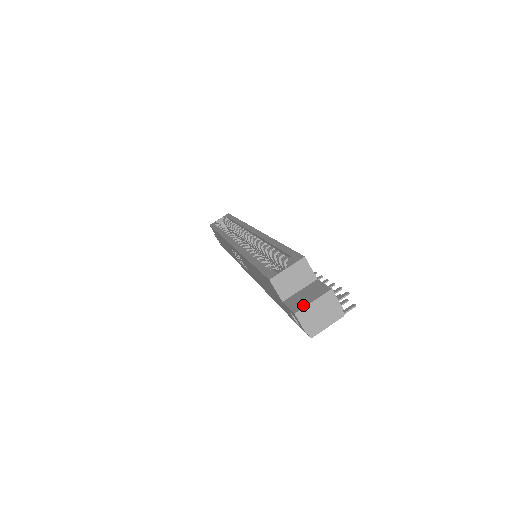
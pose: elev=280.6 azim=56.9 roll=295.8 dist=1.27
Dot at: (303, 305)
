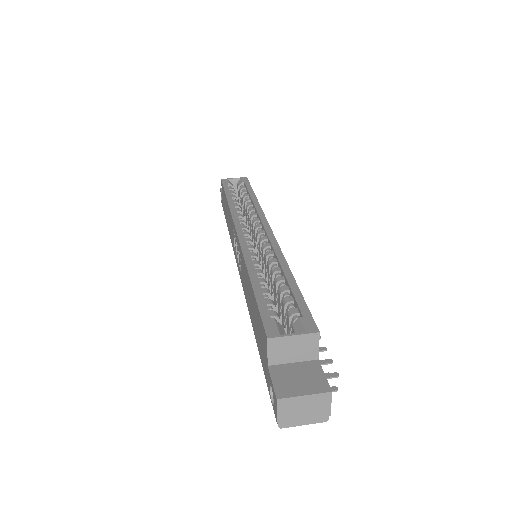
Dot at: (291, 393)
